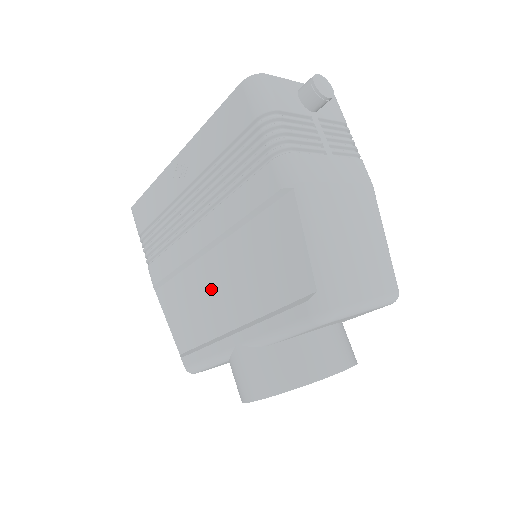
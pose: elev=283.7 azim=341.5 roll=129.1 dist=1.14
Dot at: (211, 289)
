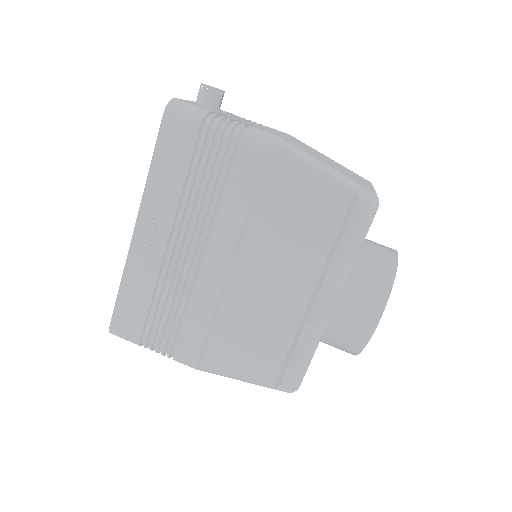
Dot at: (261, 296)
